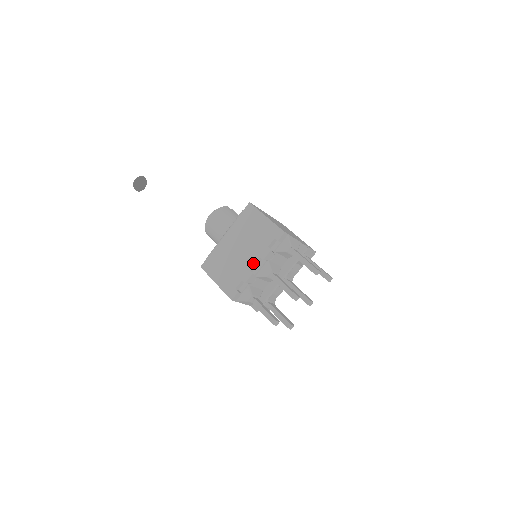
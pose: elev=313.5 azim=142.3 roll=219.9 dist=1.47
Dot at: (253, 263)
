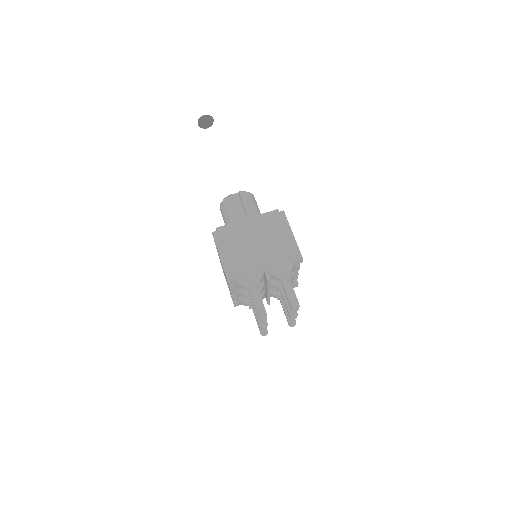
Dot at: occluded
